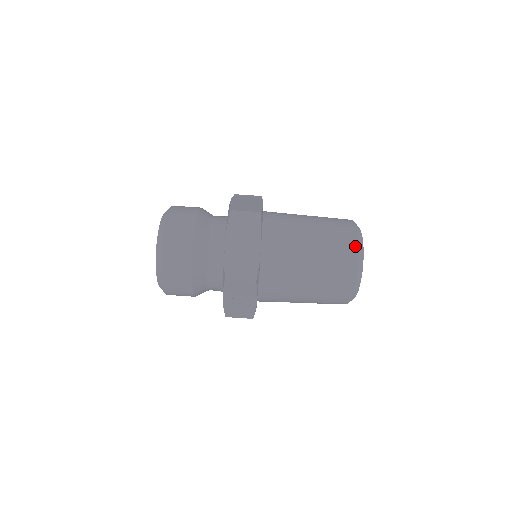
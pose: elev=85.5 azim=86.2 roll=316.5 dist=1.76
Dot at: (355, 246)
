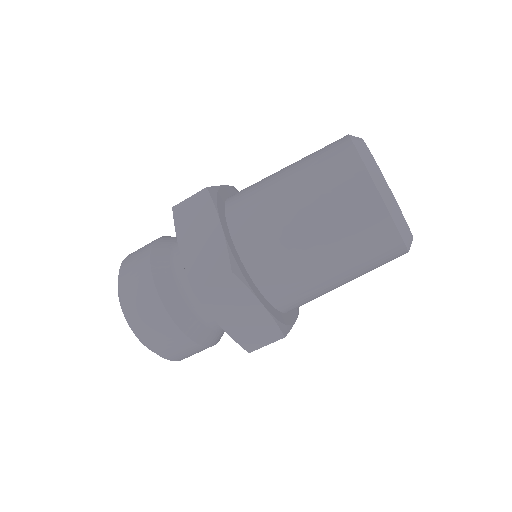
Dot at: (385, 219)
